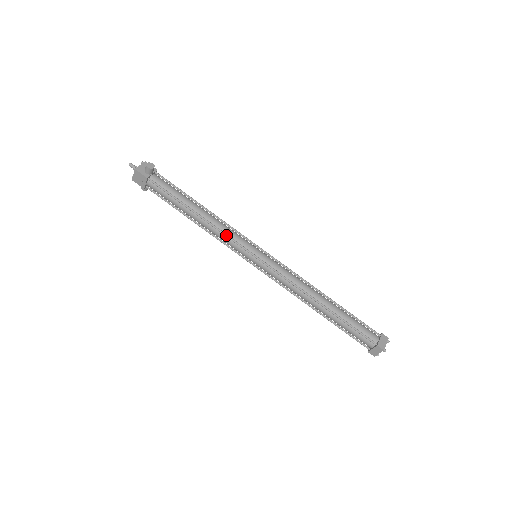
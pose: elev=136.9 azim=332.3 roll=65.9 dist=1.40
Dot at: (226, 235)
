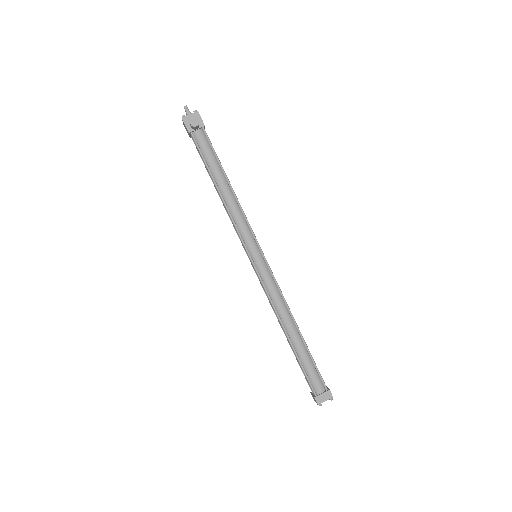
Dot at: (234, 225)
